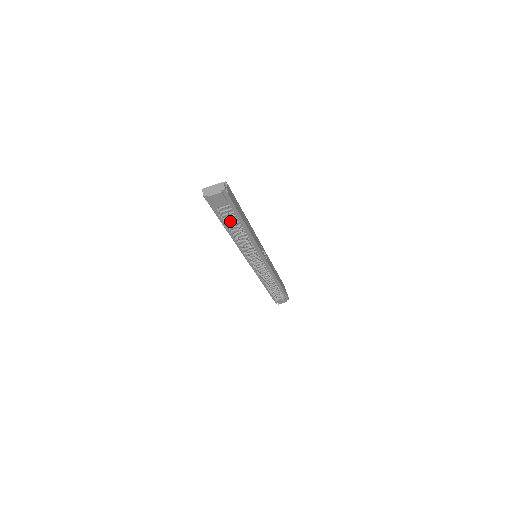
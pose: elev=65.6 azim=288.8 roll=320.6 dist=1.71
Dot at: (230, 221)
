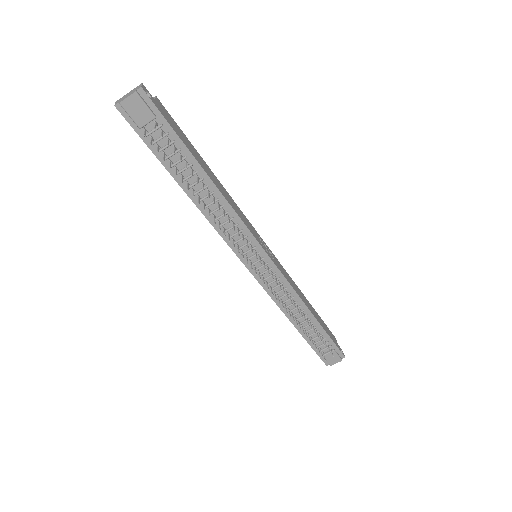
Dot at: (177, 163)
